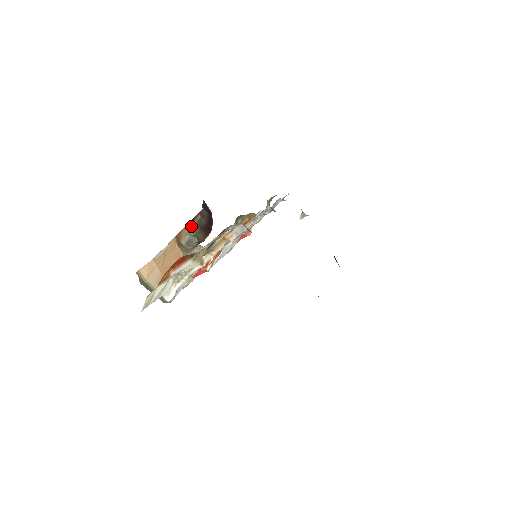
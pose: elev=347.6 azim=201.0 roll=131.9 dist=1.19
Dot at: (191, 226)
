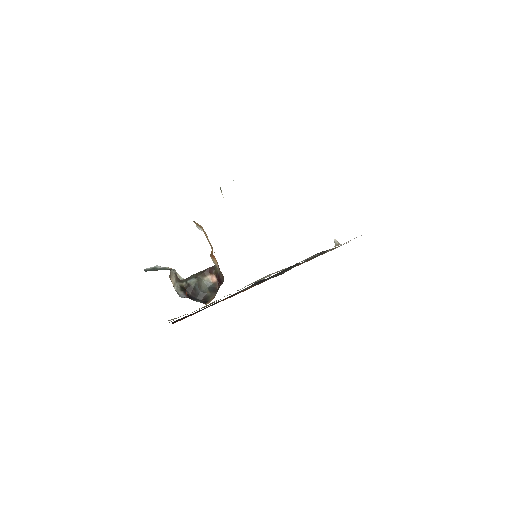
Dot at: (218, 267)
